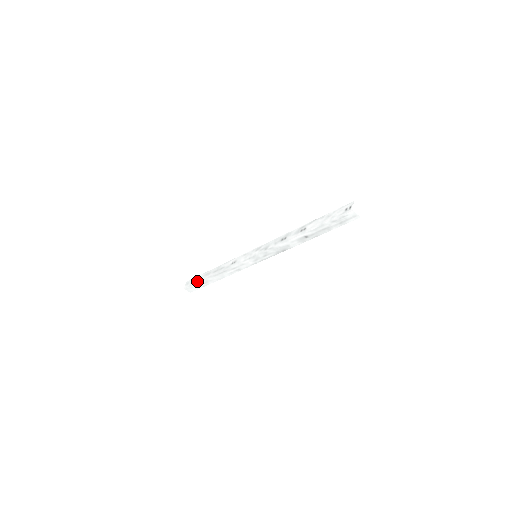
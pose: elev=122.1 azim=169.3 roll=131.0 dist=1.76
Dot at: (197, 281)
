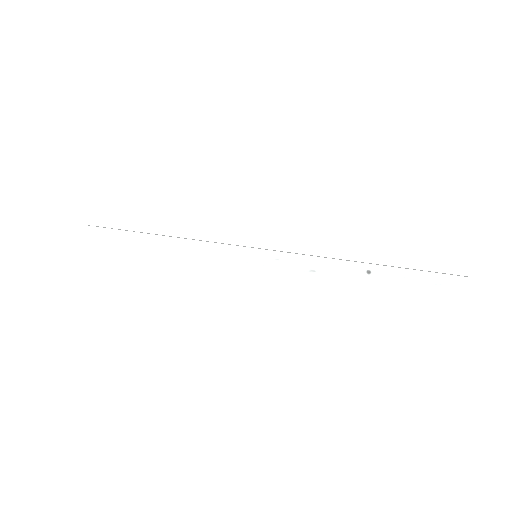
Dot at: occluded
